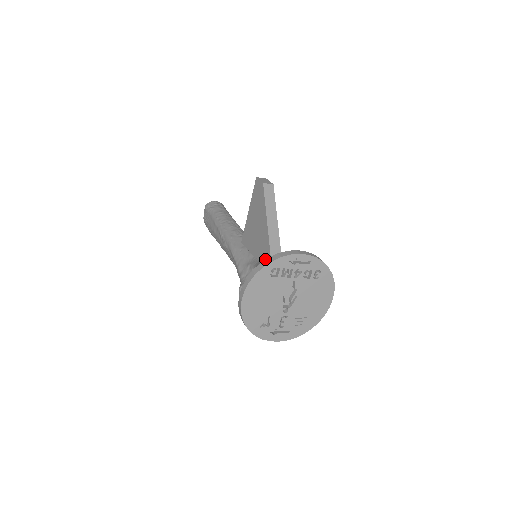
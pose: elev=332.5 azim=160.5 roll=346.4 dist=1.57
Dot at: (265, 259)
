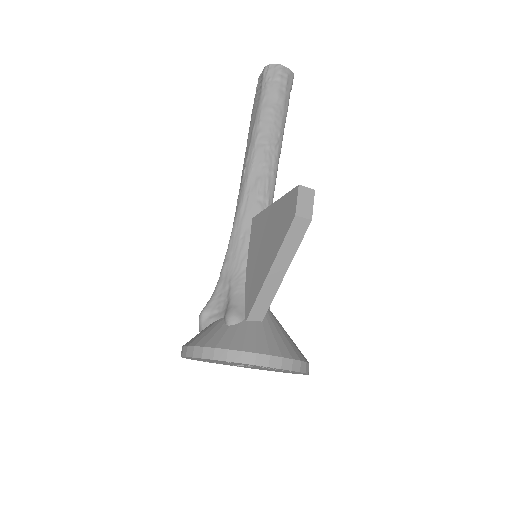
Dot at: (246, 303)
